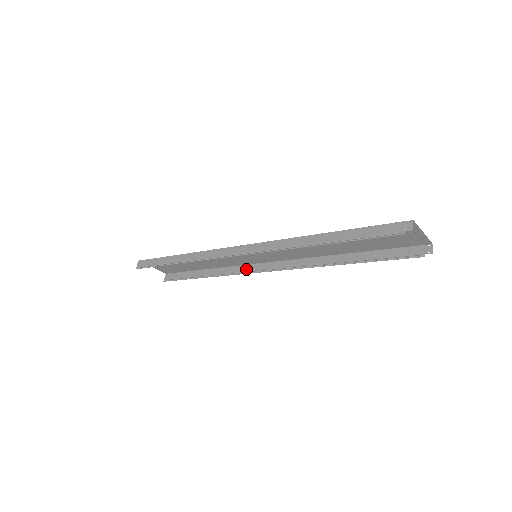
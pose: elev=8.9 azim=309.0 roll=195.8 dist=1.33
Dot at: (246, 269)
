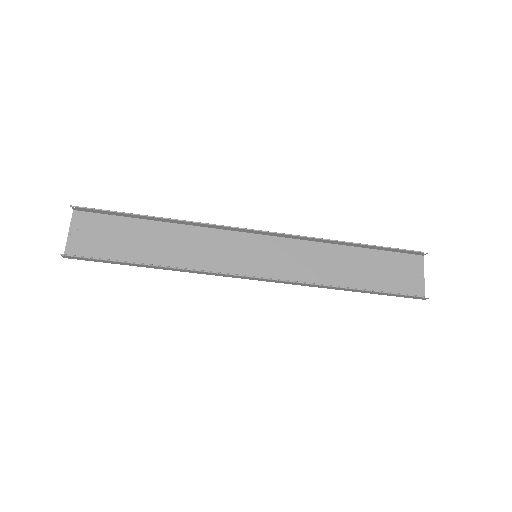
Dot at: (221, 274)
